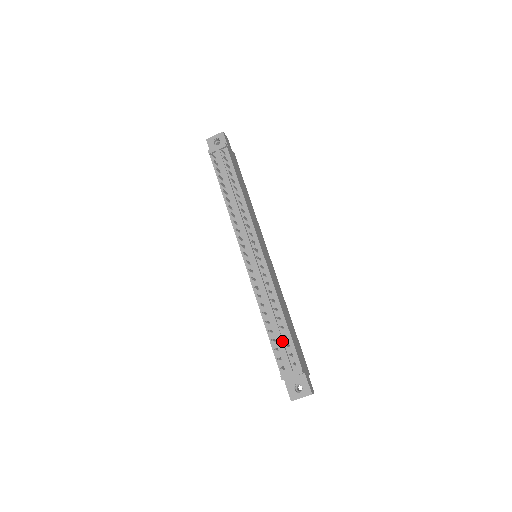
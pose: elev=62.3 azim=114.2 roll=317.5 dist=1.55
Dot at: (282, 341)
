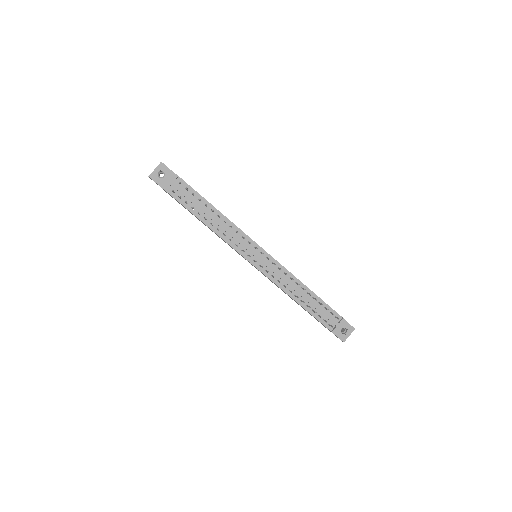
Dot at: (320, 308)
